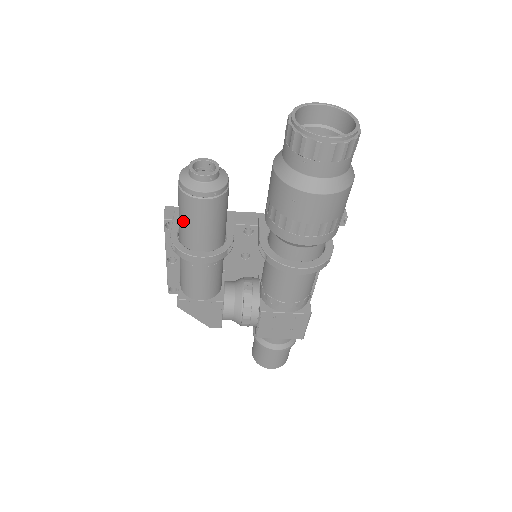
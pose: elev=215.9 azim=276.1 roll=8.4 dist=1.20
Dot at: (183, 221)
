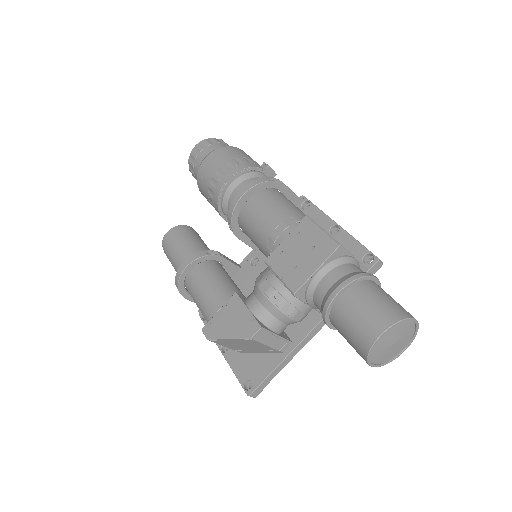
Dot at: (173, 265)
